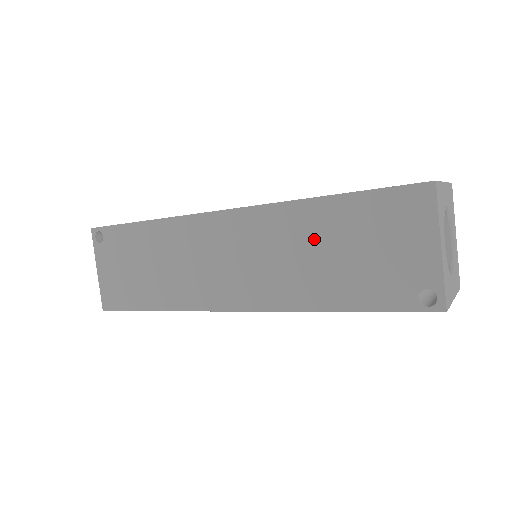
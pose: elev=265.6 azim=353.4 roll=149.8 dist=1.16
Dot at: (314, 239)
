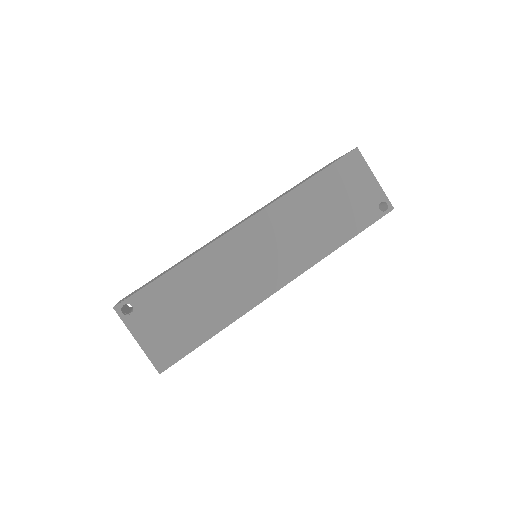
Dot at: (312, 208)
